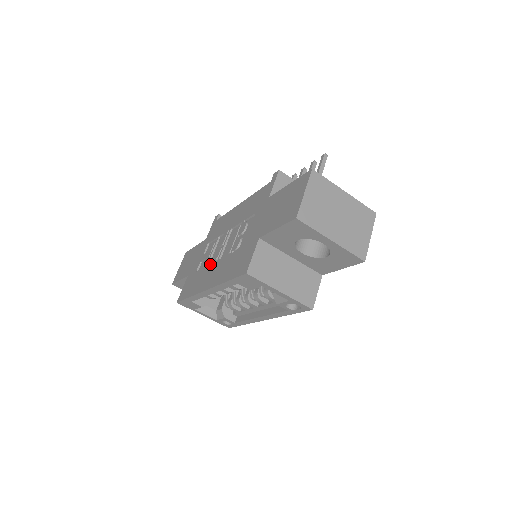
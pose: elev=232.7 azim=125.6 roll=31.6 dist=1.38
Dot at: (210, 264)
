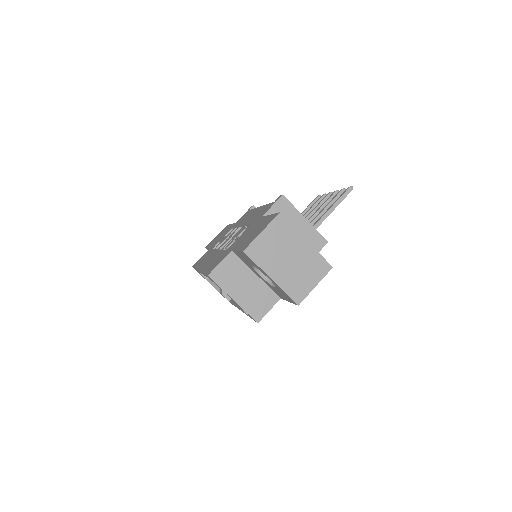
Dot at: (216, 249)
